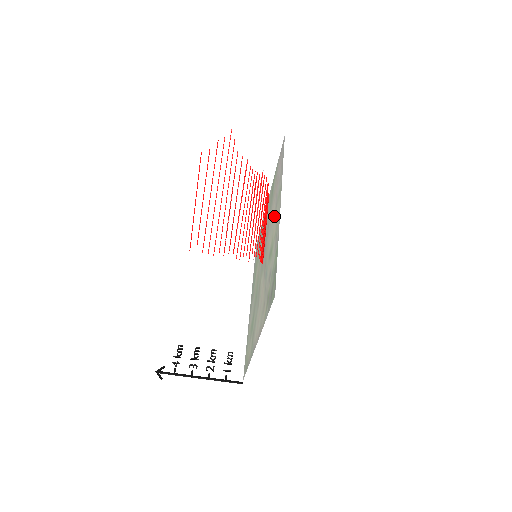
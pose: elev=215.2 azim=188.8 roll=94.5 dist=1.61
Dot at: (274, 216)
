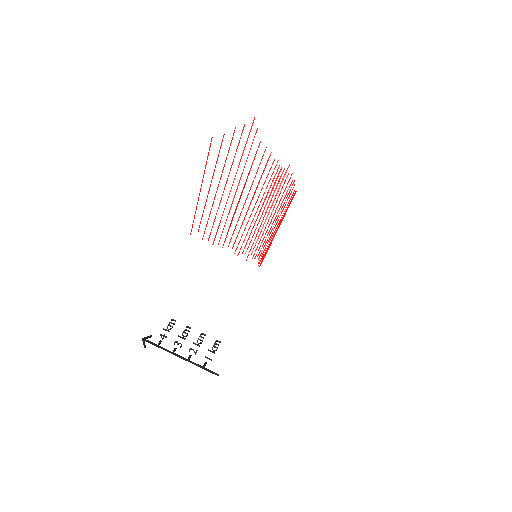
Dot at: occluded
